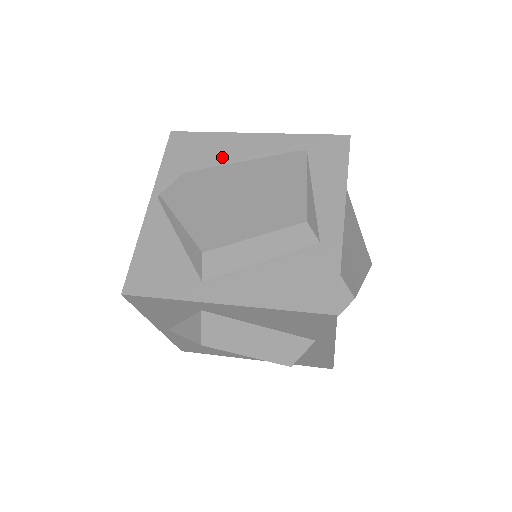
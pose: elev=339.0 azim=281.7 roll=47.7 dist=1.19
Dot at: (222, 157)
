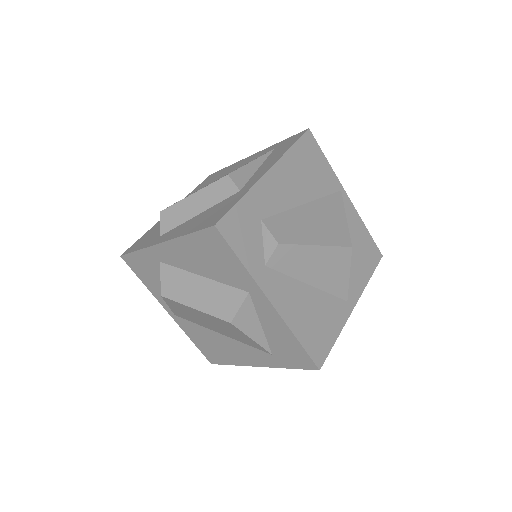
Dot at: (225, 174)
